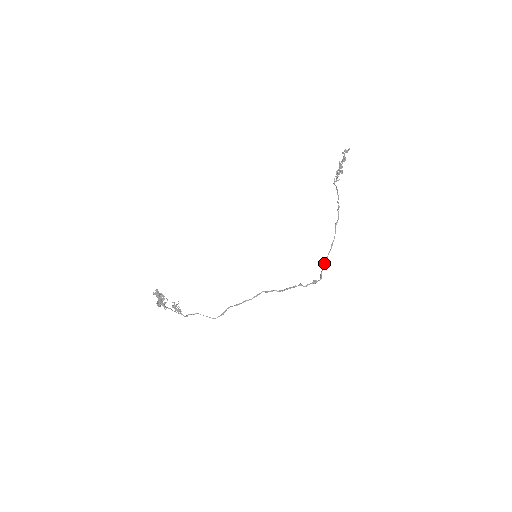
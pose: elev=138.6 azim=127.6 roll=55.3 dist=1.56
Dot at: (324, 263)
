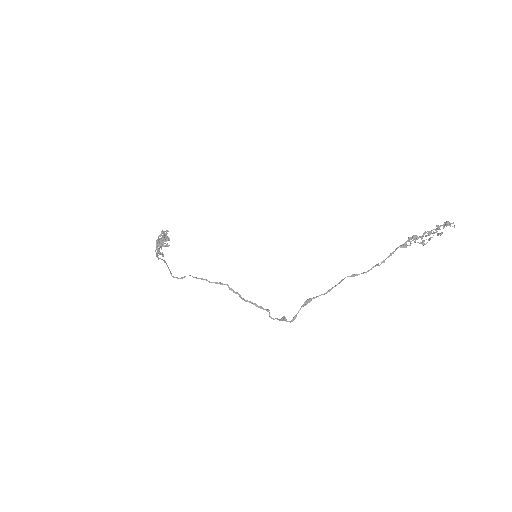
Dot at: (305, 303)
